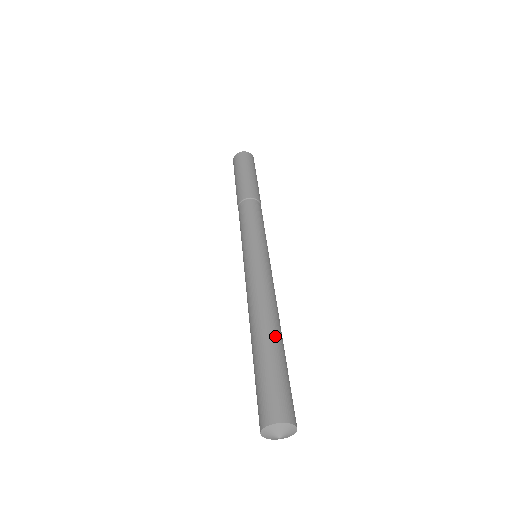
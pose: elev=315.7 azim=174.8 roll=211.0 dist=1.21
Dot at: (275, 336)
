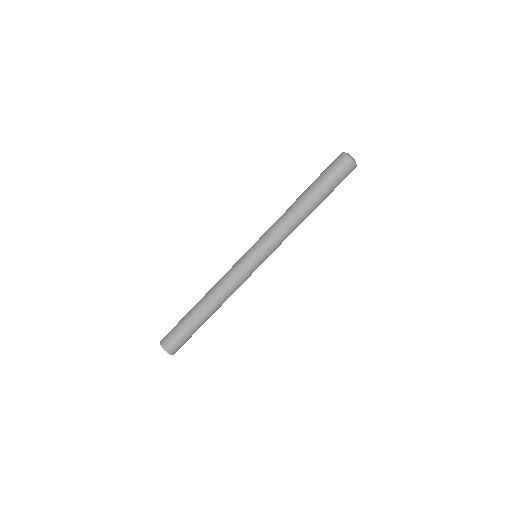
Dot at: (206, 317)
